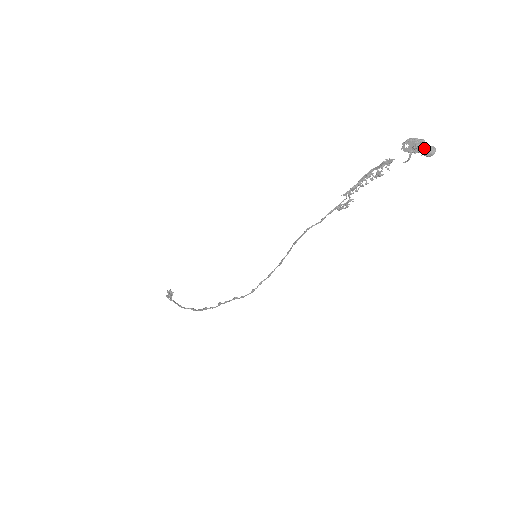
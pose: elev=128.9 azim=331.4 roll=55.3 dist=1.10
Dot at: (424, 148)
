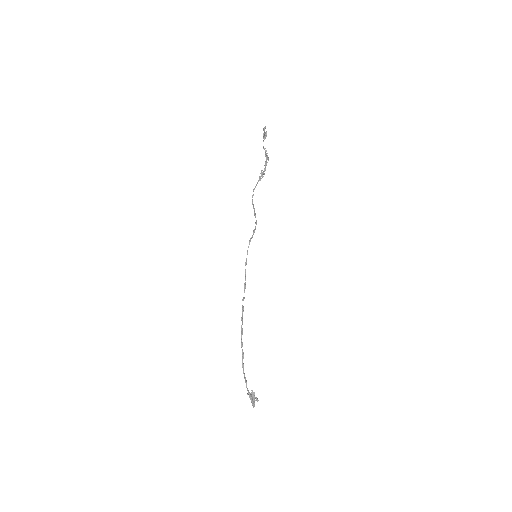
Dot at: (264, 131)
